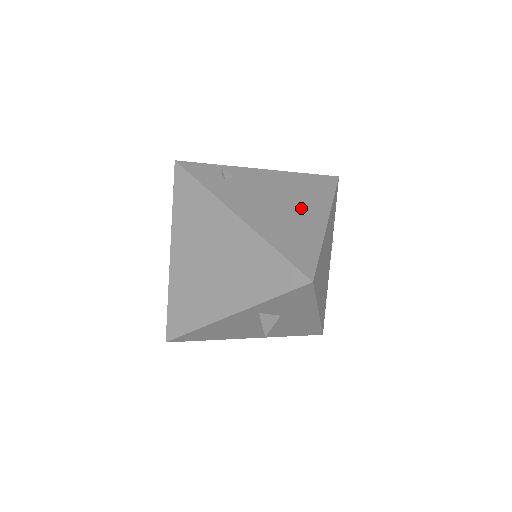
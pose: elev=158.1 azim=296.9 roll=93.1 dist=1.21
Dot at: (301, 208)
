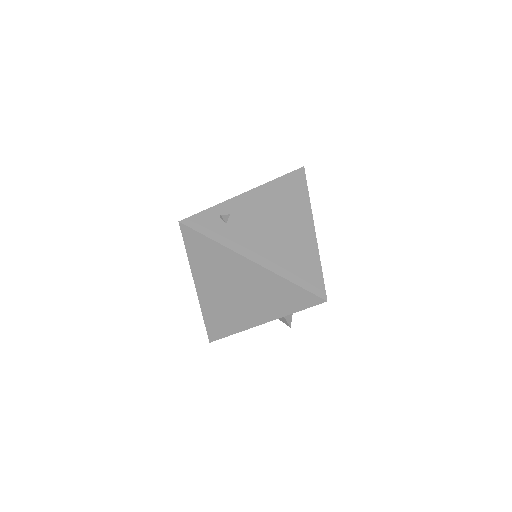
Dot at: (292, 225)
